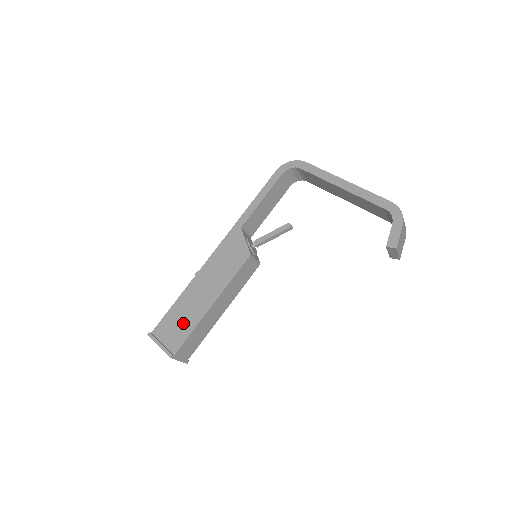
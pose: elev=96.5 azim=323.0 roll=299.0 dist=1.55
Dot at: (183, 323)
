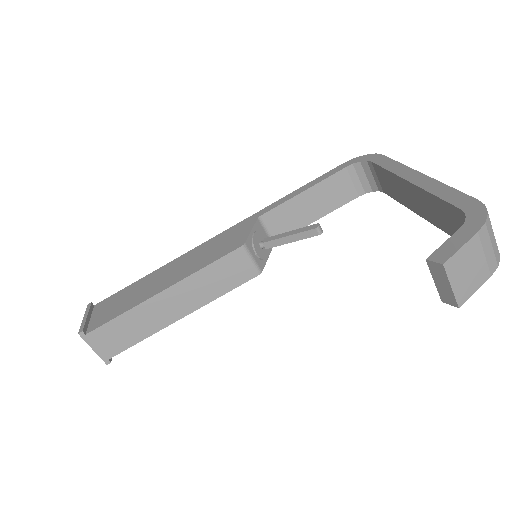
Dot at: (124, 303)
